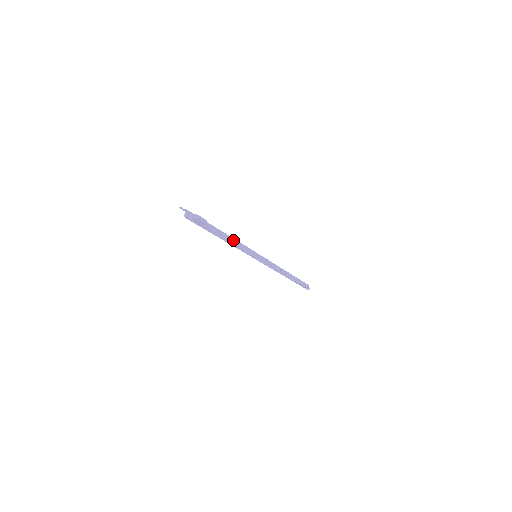
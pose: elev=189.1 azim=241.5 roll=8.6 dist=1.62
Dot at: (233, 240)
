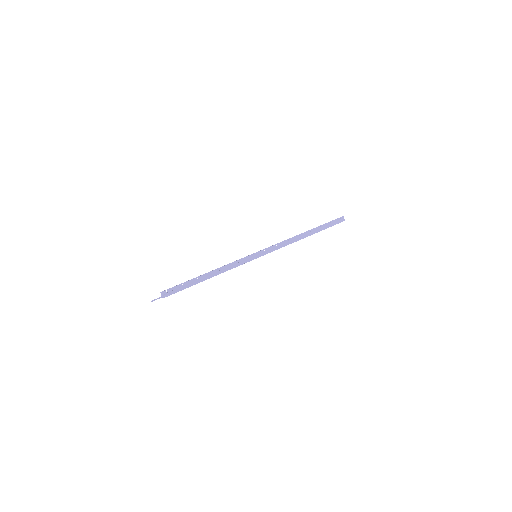
Dot at: (222, 268)
